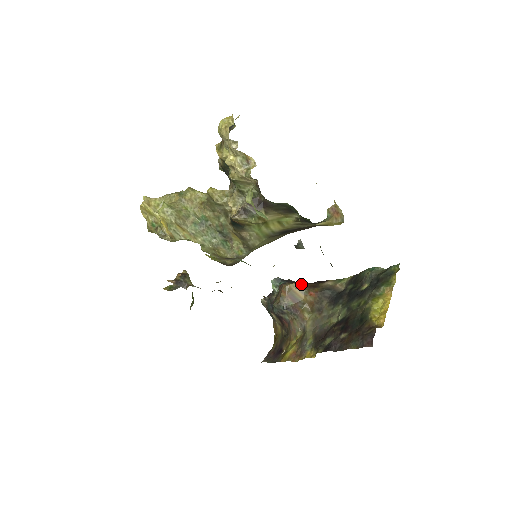
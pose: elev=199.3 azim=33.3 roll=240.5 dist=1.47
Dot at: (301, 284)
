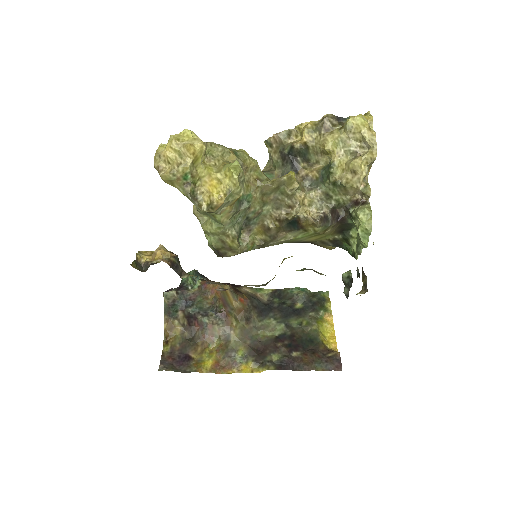
Dot at: (231, 286)
